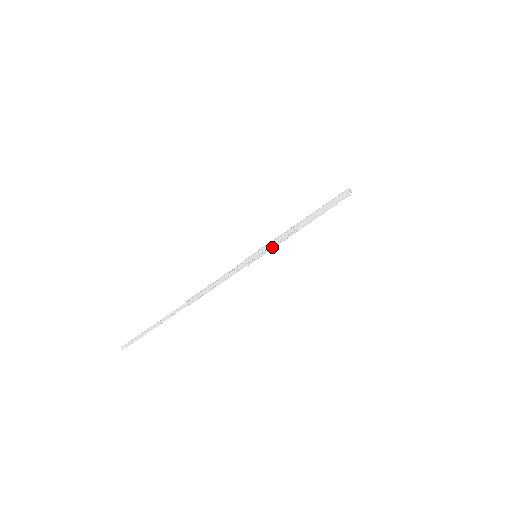
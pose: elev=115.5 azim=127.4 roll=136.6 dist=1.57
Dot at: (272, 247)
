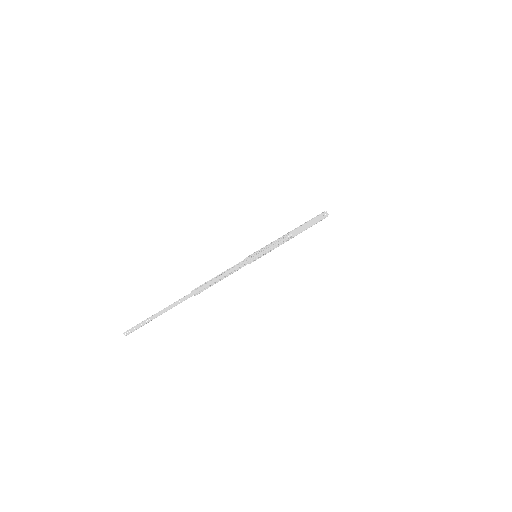
Dot at: (270, 249)
